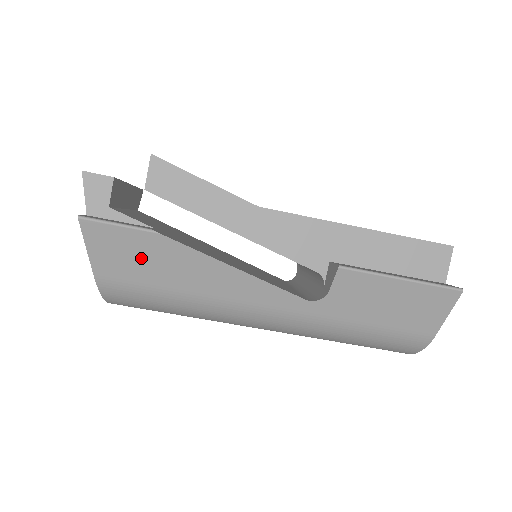
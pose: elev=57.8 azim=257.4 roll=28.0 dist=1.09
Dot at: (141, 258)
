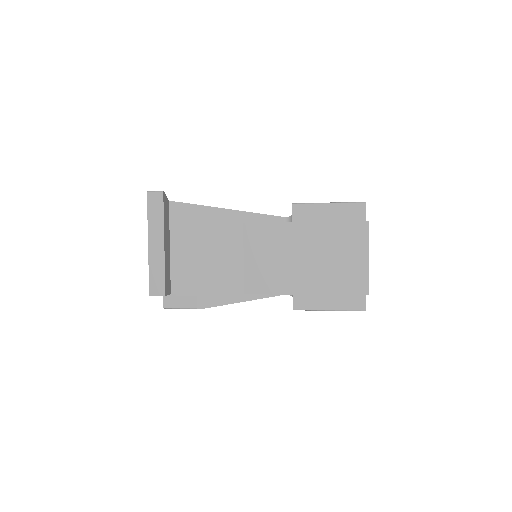
Dot at: occluded
